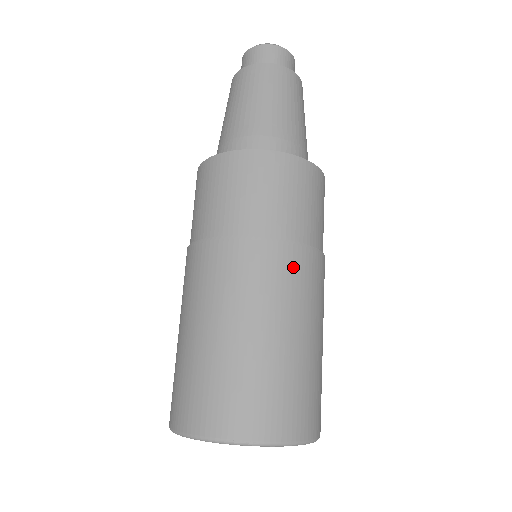
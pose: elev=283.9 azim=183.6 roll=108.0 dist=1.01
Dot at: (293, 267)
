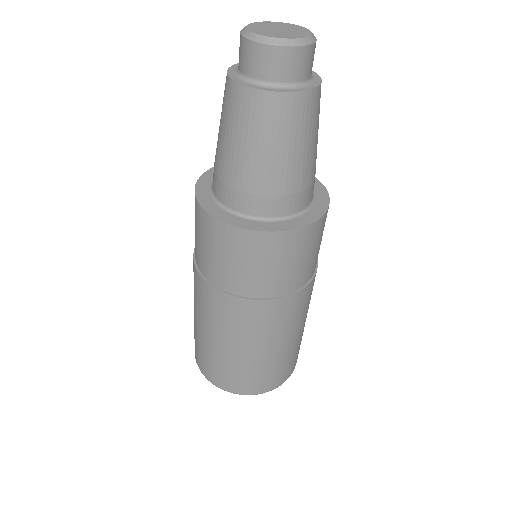
Dot at: (301, 303)
